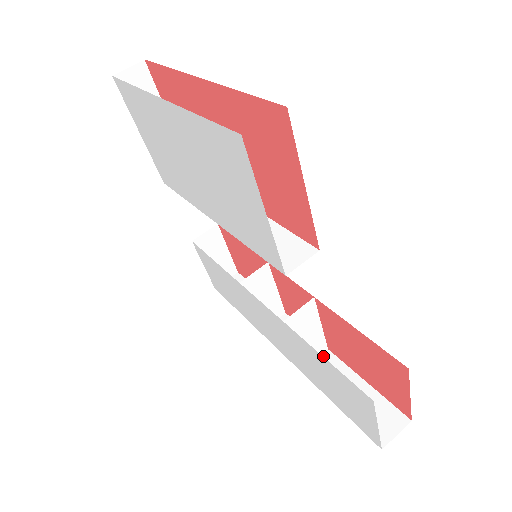
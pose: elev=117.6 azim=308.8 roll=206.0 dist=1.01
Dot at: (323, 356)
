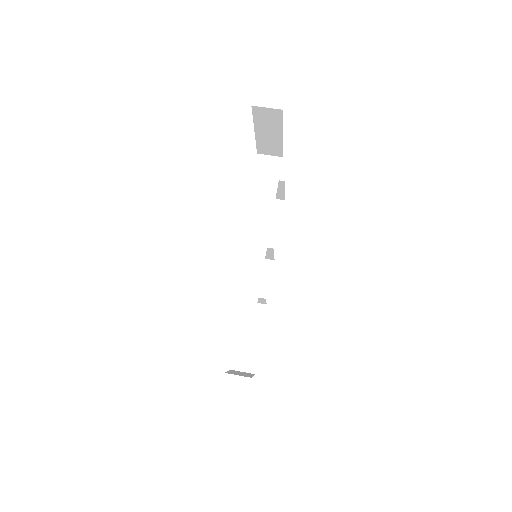
Dot at: (261, 305)
